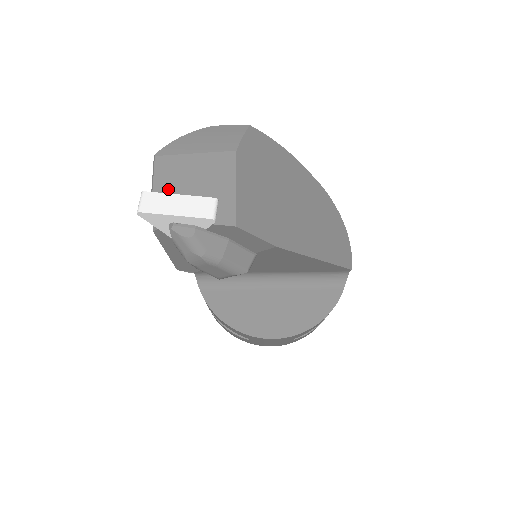
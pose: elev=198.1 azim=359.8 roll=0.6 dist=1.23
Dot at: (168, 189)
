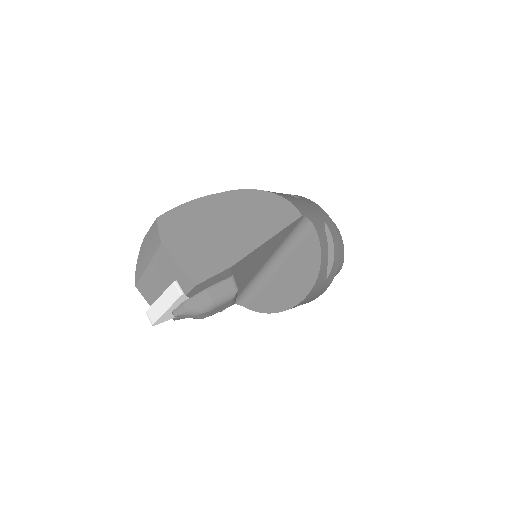
Dot at: (154, 298)
